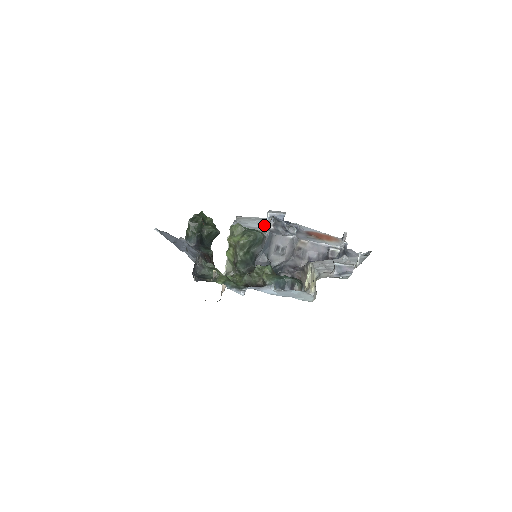
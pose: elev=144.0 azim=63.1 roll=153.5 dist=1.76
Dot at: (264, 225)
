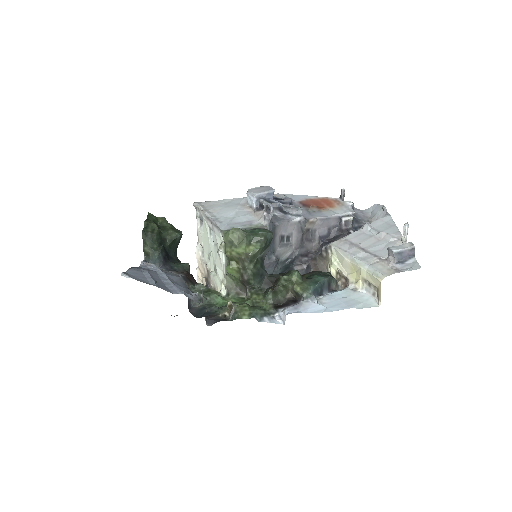
Dot at: (252, 213)
